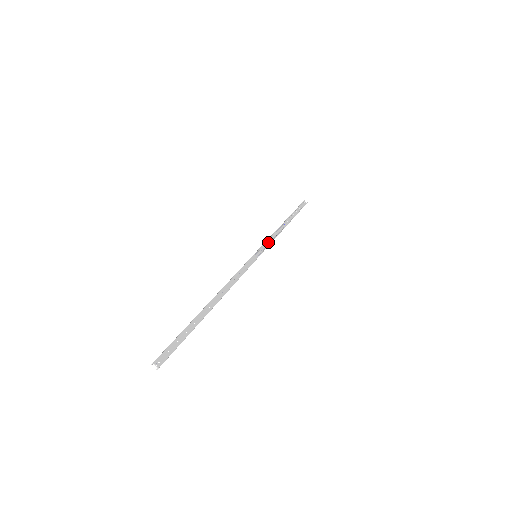
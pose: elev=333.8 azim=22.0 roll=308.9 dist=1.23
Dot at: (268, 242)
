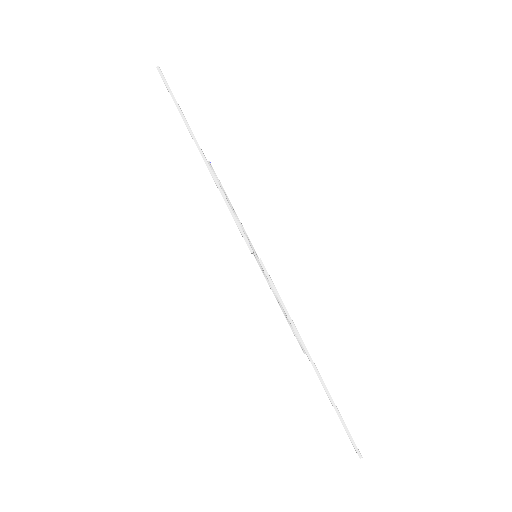
Dot at: occluded
